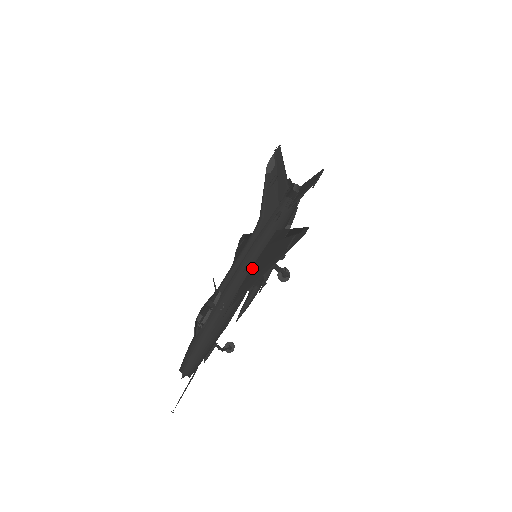
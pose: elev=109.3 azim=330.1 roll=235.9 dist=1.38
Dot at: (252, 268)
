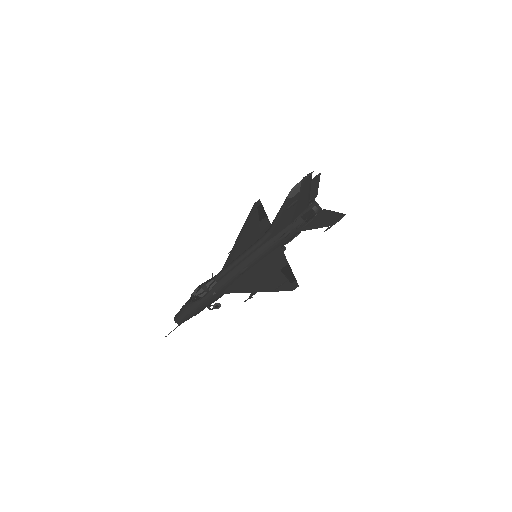
Dot at: (247, 272)
